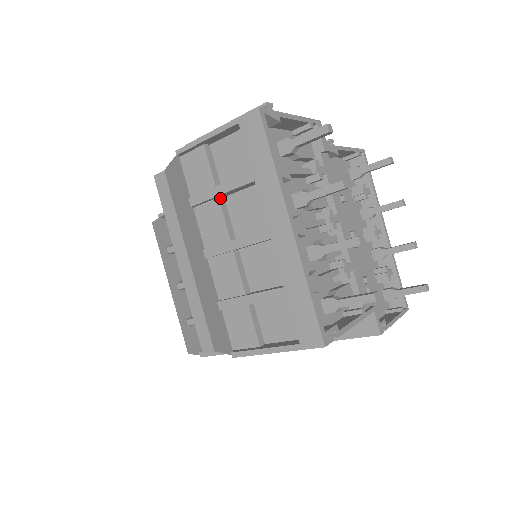
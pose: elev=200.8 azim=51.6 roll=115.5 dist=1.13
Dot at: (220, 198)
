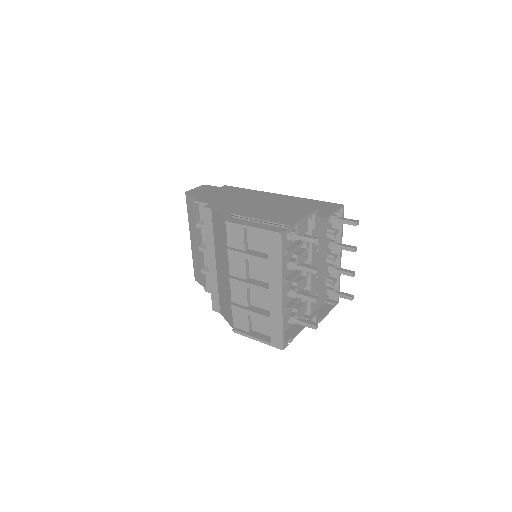
Dot at: occluded
